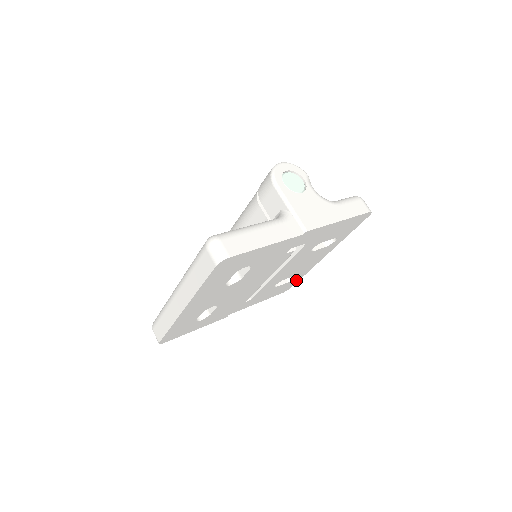
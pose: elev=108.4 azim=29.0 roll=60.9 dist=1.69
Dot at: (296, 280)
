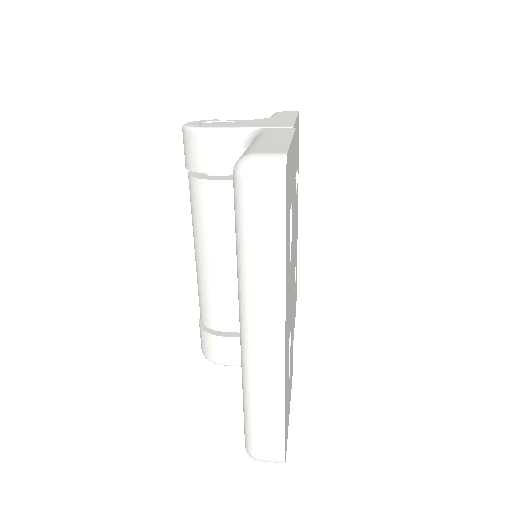
Dot at: (296, 278)
